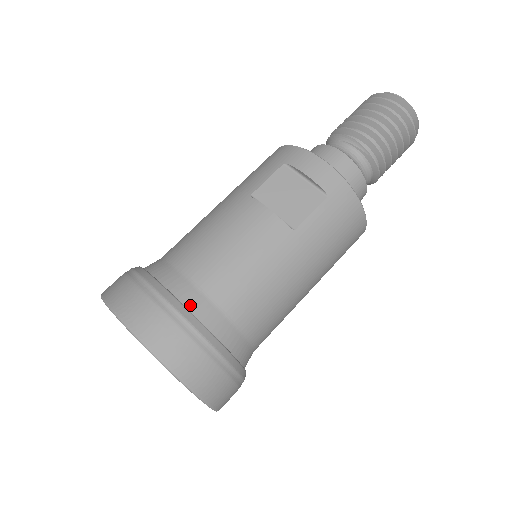
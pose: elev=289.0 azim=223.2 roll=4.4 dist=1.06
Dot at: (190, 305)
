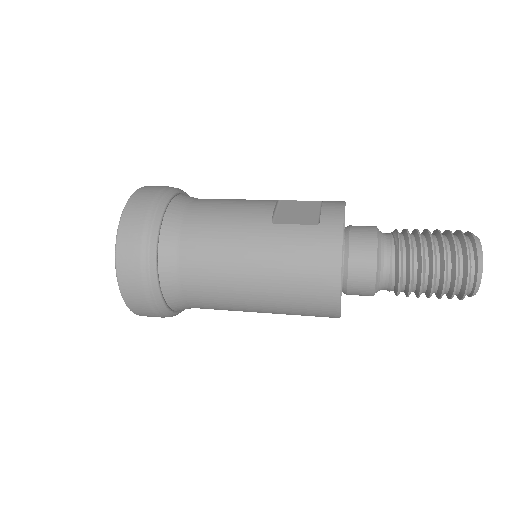
Dot at: (172, 206)
